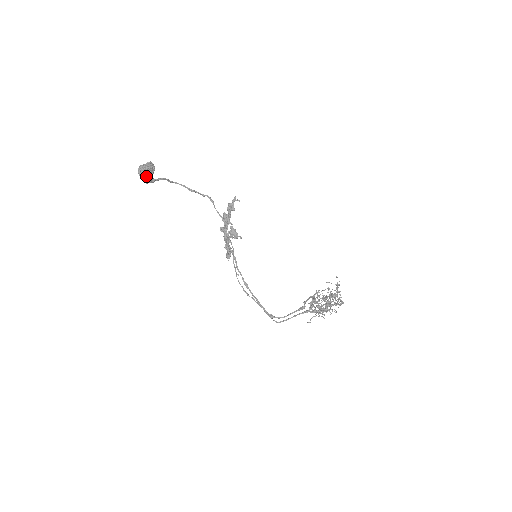
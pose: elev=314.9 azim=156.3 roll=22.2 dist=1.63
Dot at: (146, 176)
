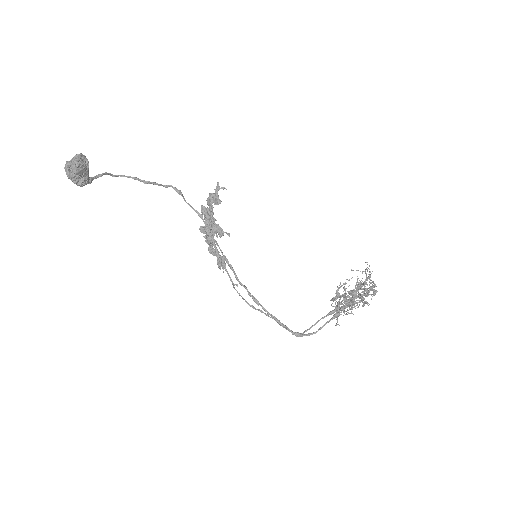
Dot at: (79, 176)
